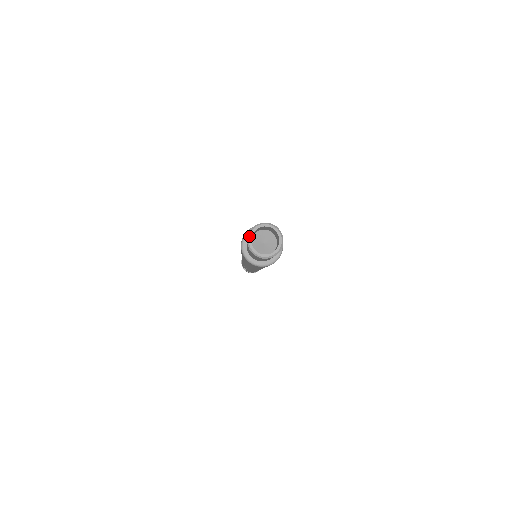
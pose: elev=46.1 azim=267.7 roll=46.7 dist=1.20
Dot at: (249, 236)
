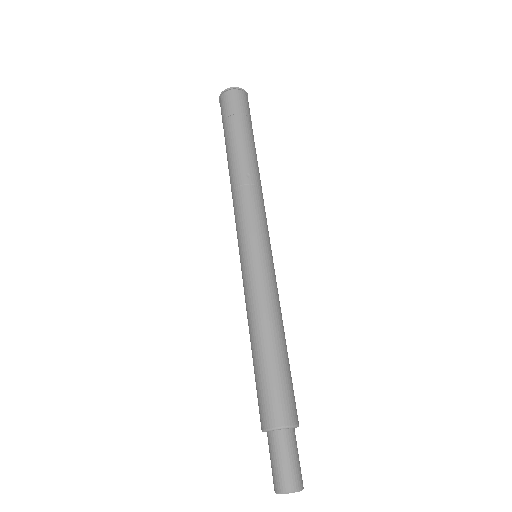
Dot at: occluded
